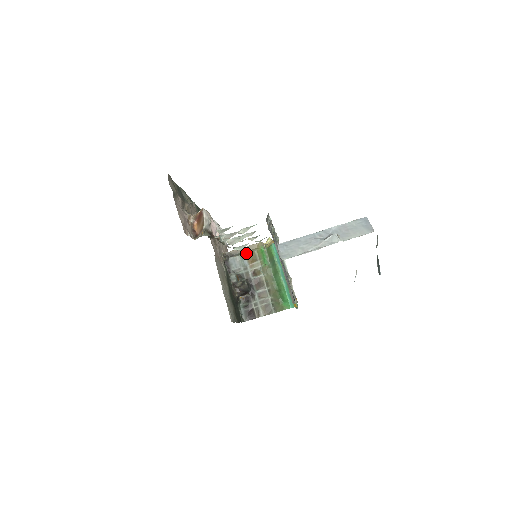
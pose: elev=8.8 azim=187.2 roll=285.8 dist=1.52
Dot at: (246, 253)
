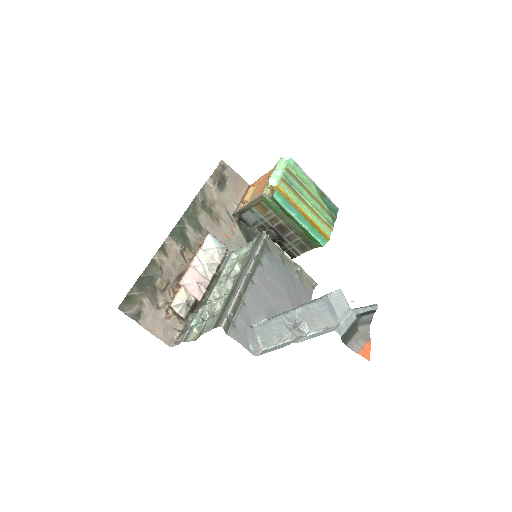
Dot at: (254, 206)
